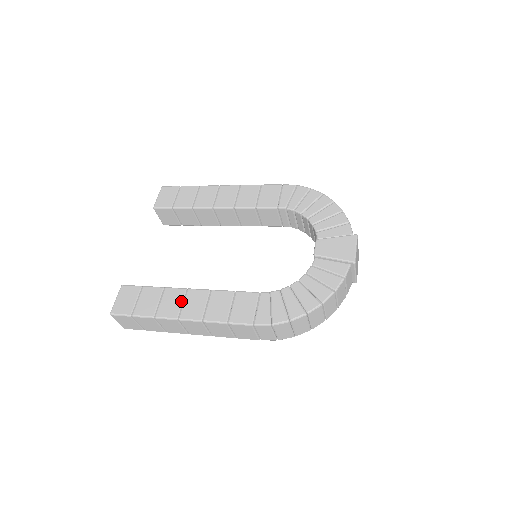
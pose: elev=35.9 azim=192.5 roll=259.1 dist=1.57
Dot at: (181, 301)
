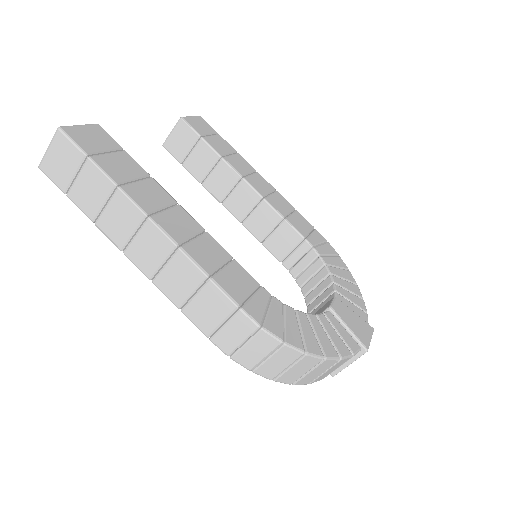
Dot at: (164, 205)
